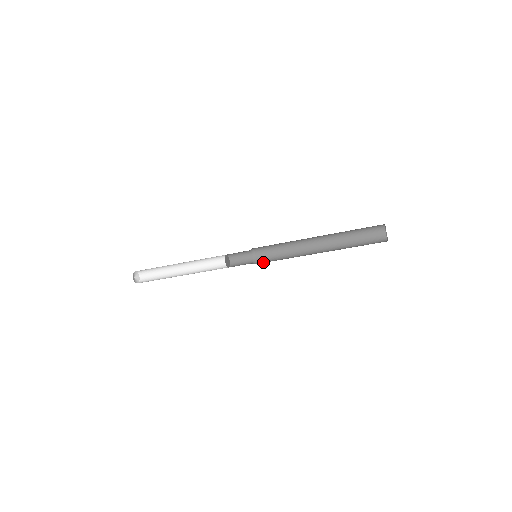
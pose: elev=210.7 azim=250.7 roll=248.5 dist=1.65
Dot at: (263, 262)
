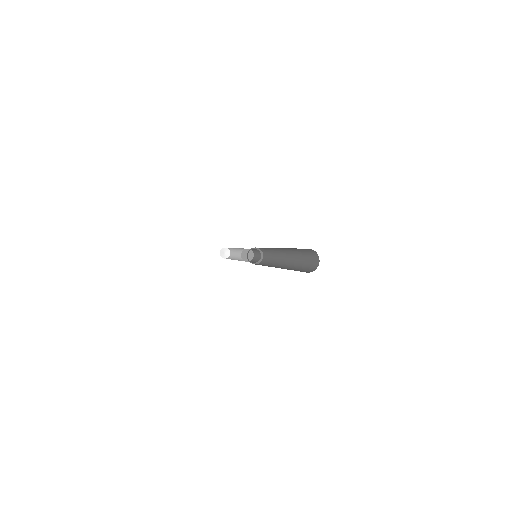
Dot at: (265, 255)
